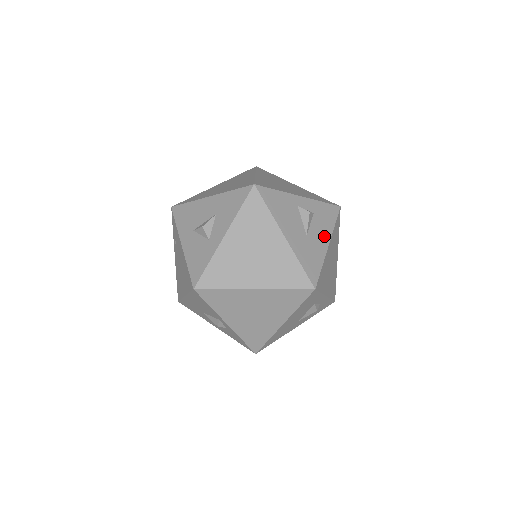
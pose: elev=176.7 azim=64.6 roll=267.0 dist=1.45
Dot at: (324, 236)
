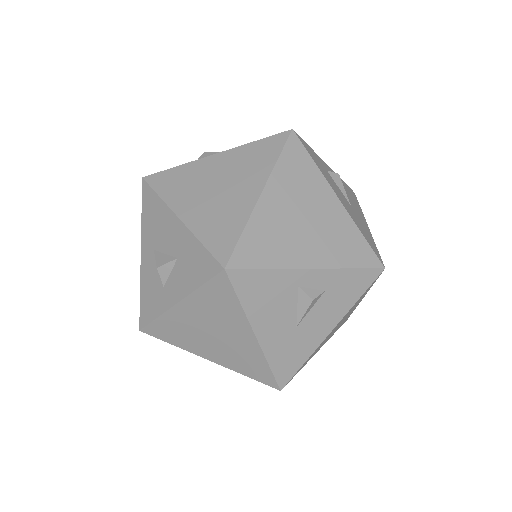
Dot at: (329, 321)
